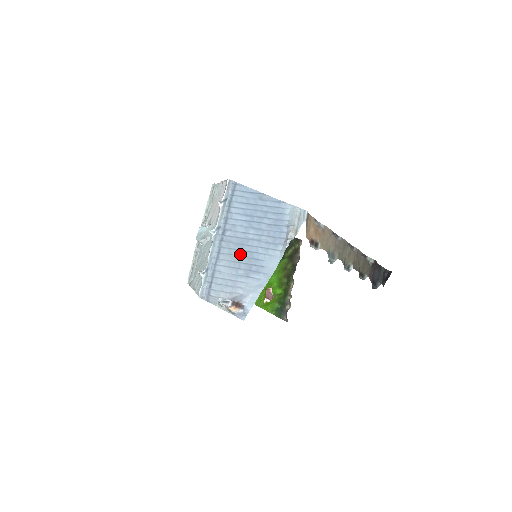
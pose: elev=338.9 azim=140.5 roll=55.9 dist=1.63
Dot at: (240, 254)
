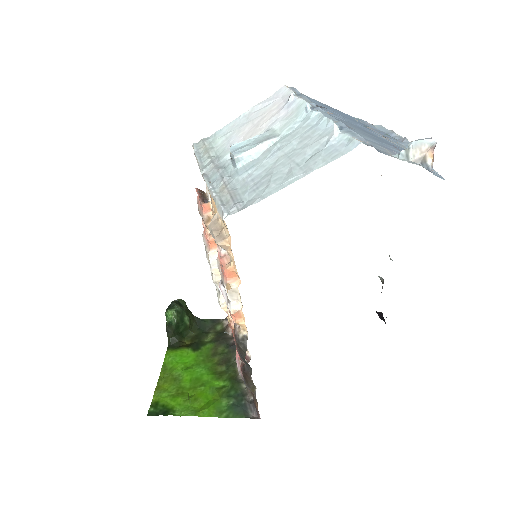
Dot at: (366, 132)
